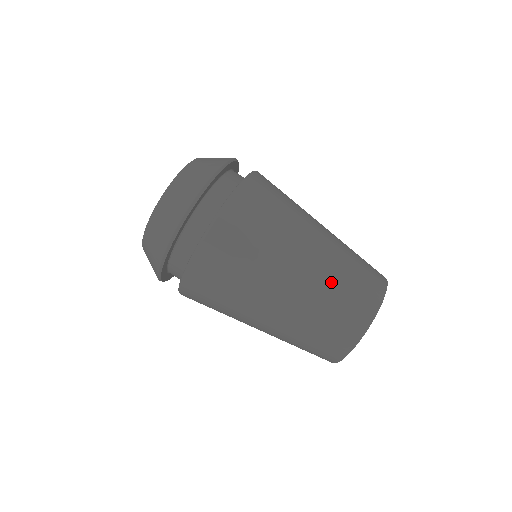
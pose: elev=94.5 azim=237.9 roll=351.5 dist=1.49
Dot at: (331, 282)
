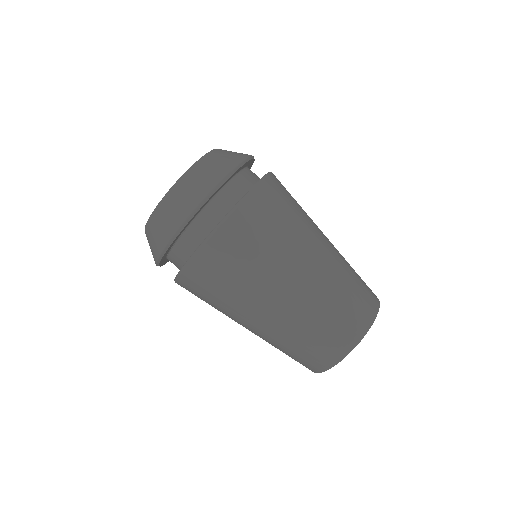
Dot at: (317, 311)
